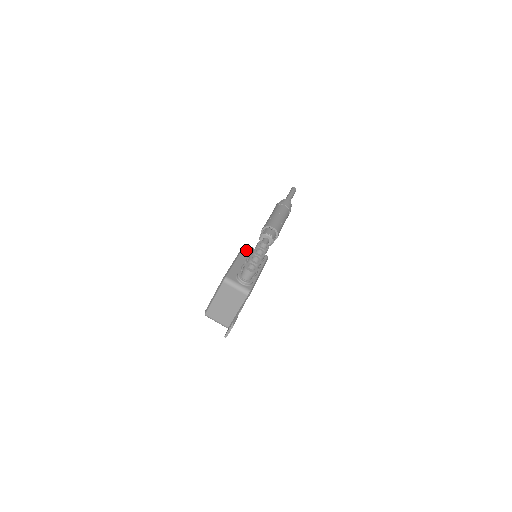
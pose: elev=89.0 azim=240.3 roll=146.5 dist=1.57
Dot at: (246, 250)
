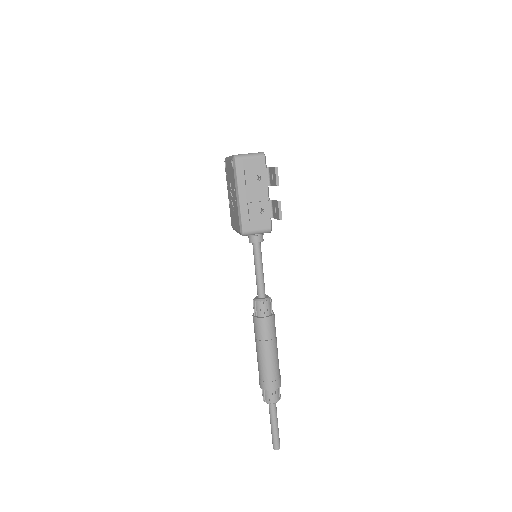
Dot at: occluded
